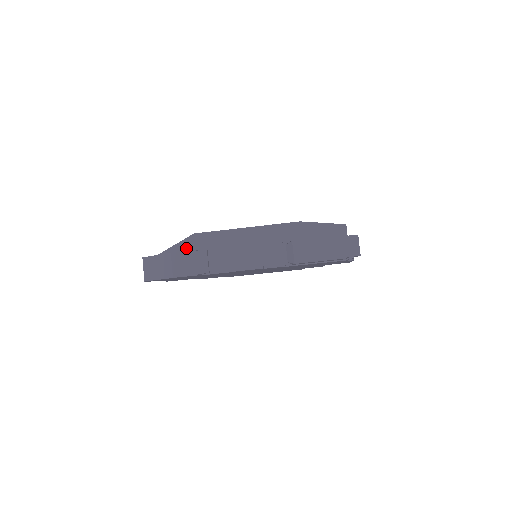
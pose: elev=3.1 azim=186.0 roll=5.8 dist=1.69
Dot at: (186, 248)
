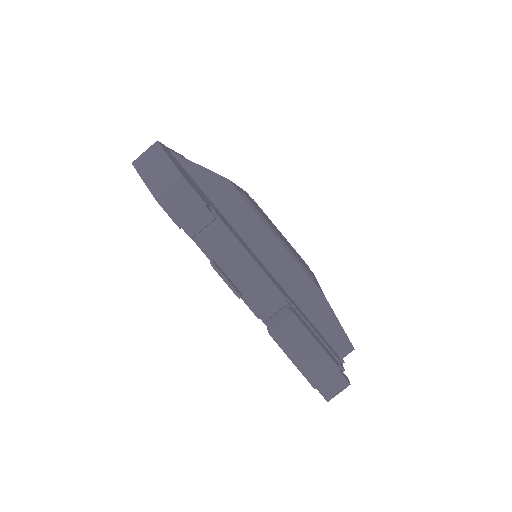
Dot at: (206, 182)
